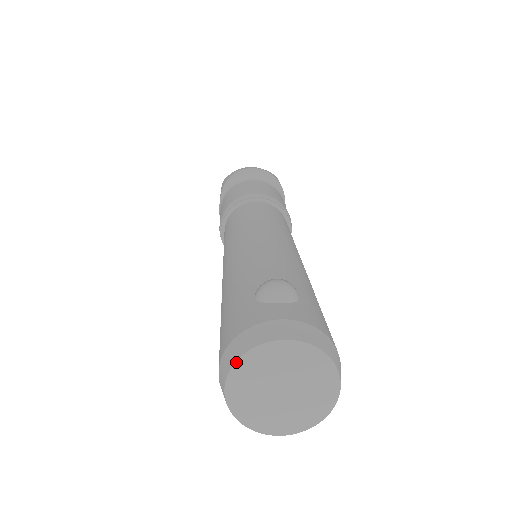
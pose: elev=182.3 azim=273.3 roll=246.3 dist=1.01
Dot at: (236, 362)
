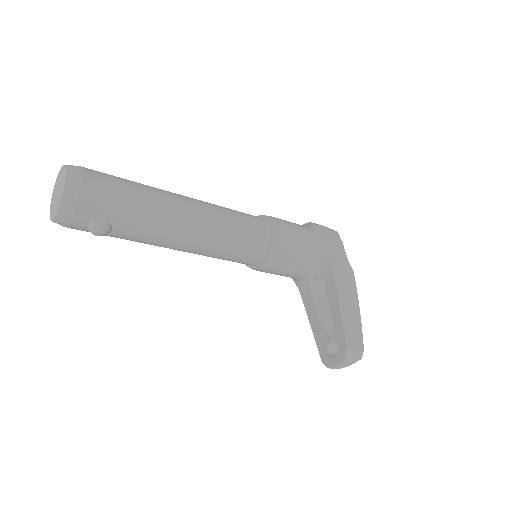
Dot at: (52, 194)
